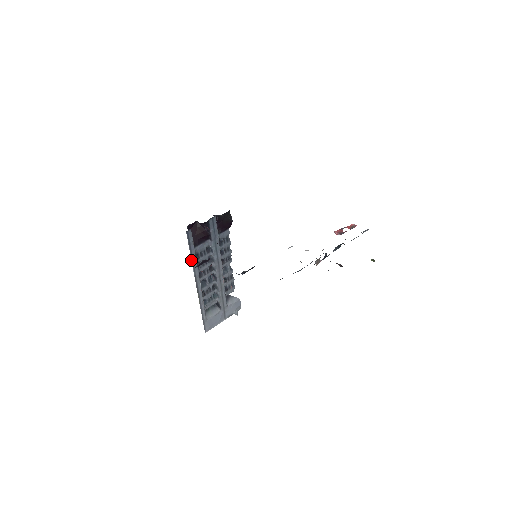
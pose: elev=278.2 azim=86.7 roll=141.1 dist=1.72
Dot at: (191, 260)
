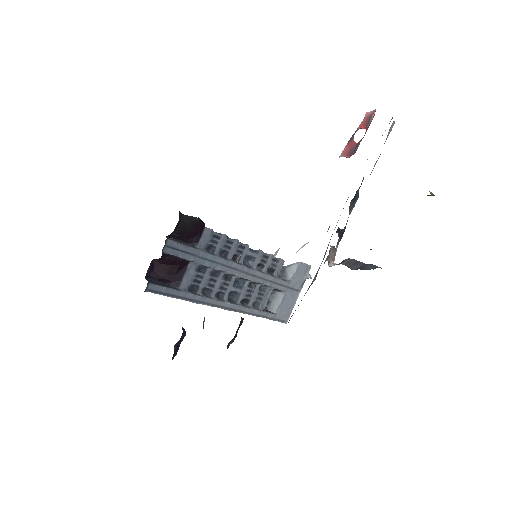
Dot at: occluded
